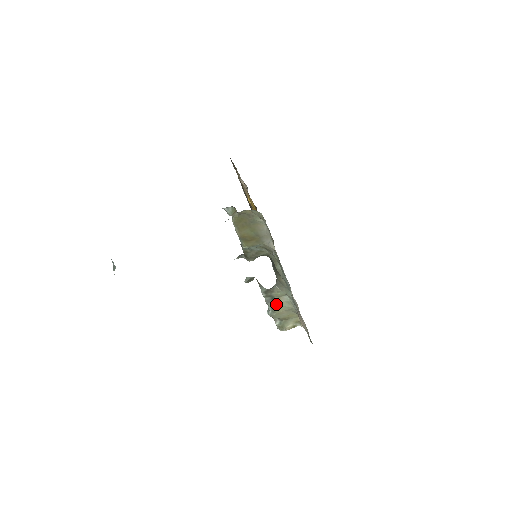
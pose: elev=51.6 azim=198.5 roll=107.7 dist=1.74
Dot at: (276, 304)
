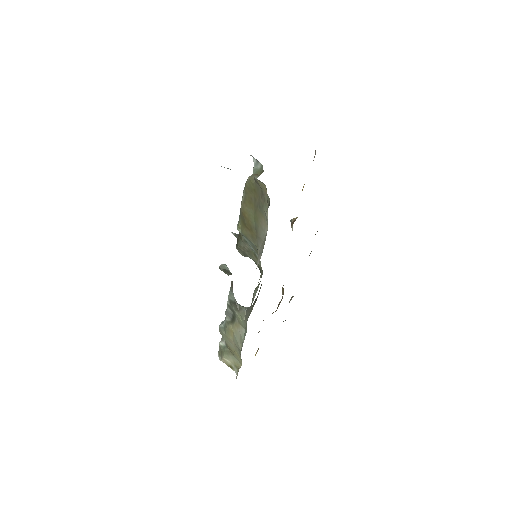
Dot at: (232, 326)
